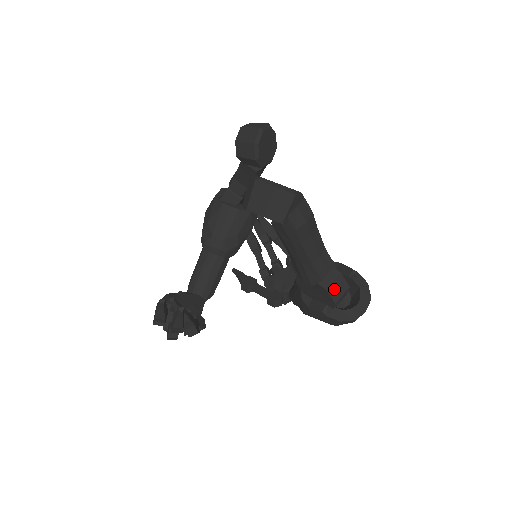
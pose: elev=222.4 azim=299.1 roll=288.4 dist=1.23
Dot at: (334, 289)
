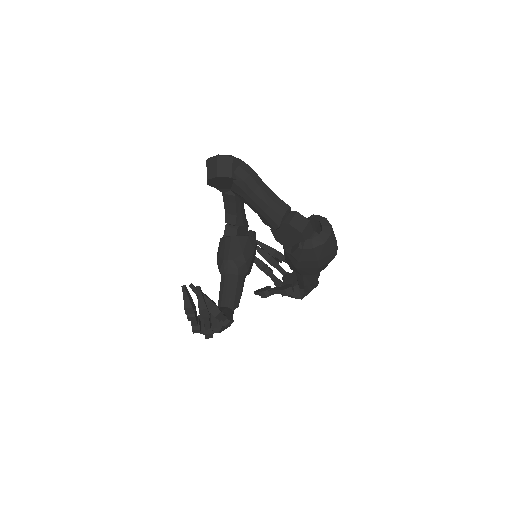
Dot at: (296, 223)
